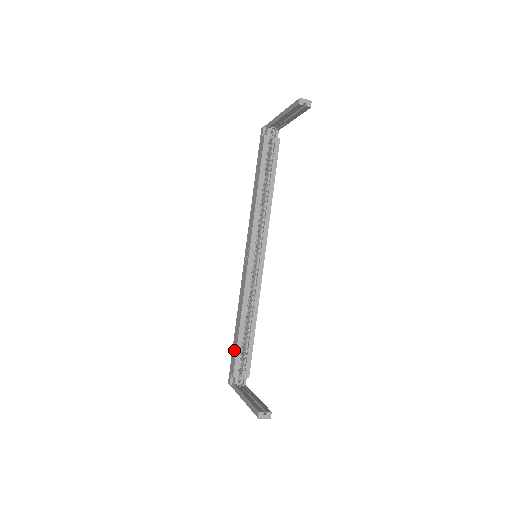
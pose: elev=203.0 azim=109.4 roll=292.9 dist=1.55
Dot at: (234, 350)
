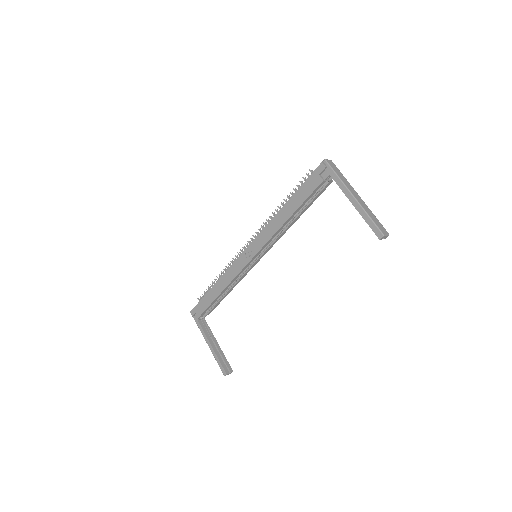
Dot at: (206, 302)
